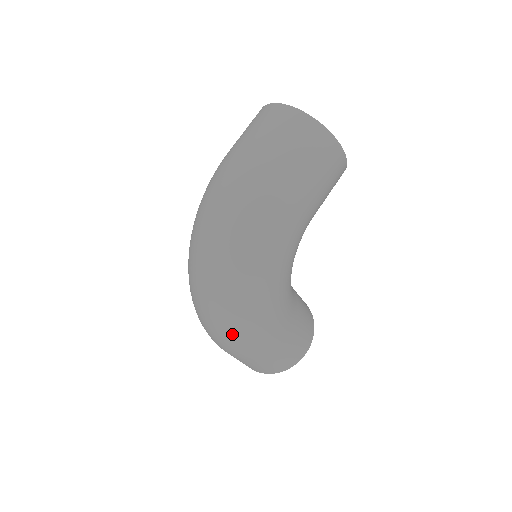
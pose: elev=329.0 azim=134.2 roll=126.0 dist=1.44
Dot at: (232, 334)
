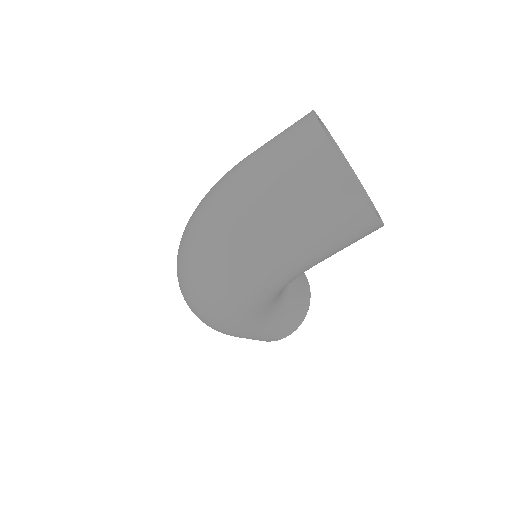
Dot at: (202, 321)
